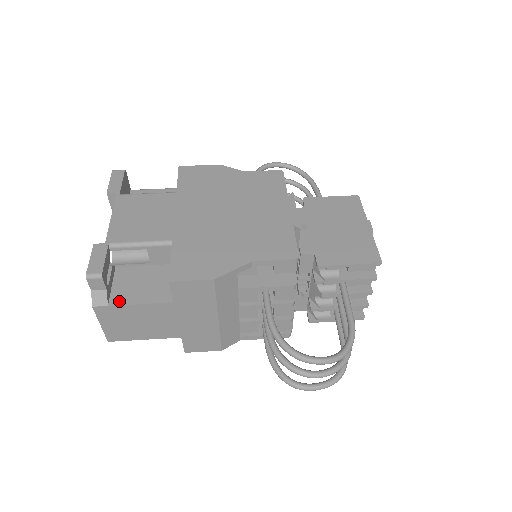
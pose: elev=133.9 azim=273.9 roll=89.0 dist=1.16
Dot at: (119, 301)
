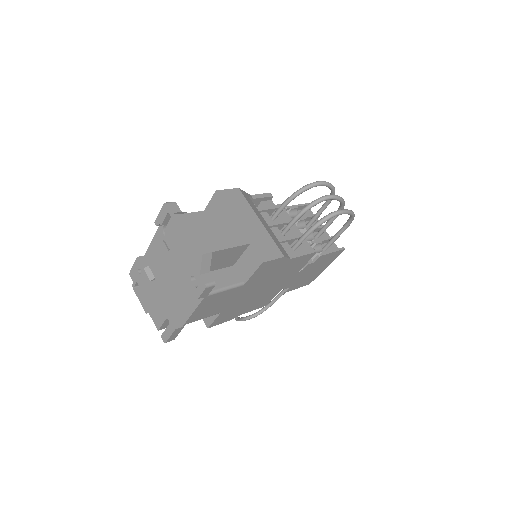
Dot at: (194, 214)
